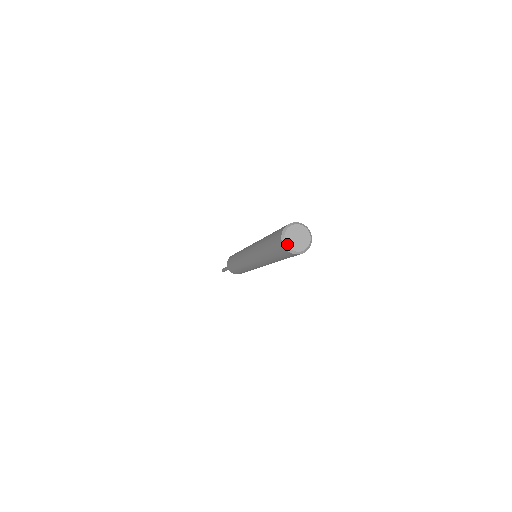
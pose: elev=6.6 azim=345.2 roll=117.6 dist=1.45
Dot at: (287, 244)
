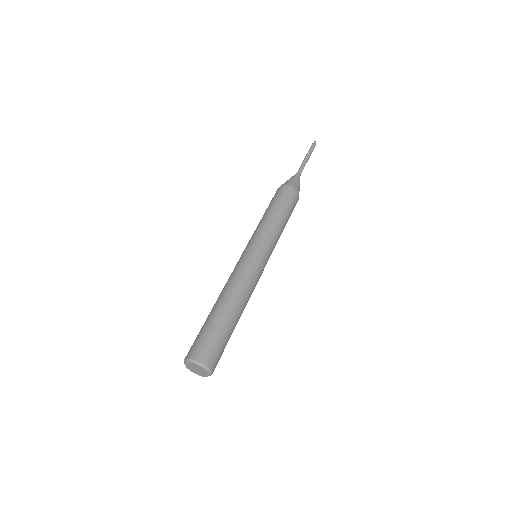
Dot at: (186, 365)
